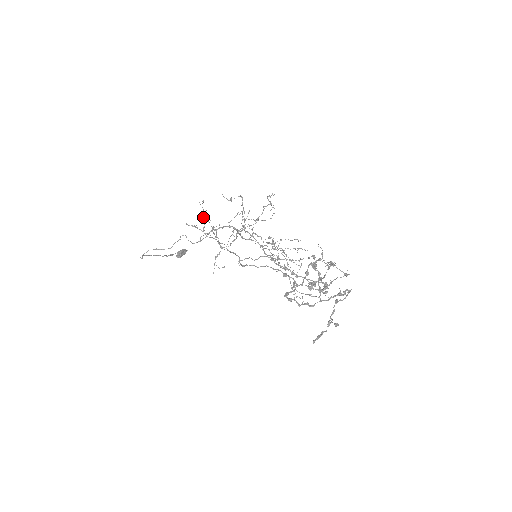
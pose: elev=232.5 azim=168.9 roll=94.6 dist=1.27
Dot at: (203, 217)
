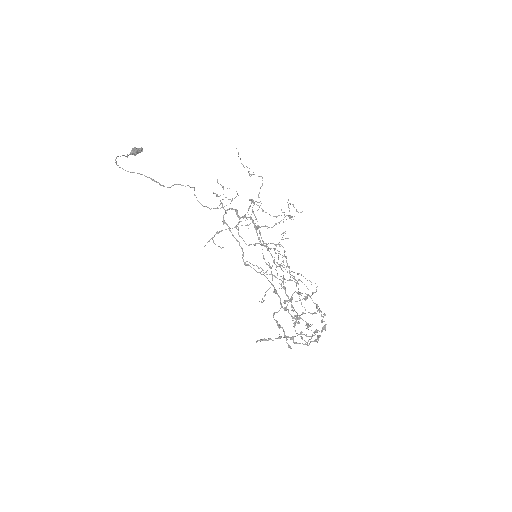
Dot at: (235, 197)
